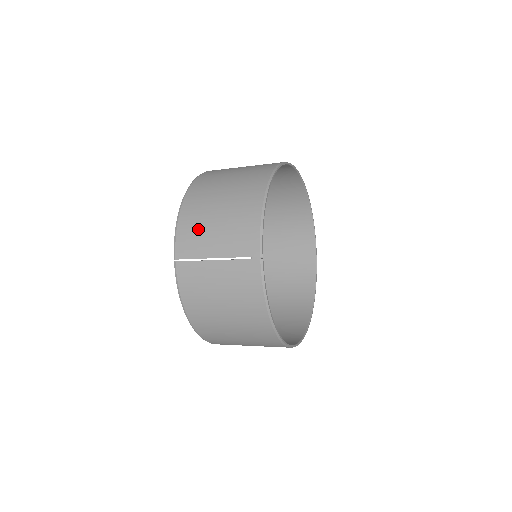
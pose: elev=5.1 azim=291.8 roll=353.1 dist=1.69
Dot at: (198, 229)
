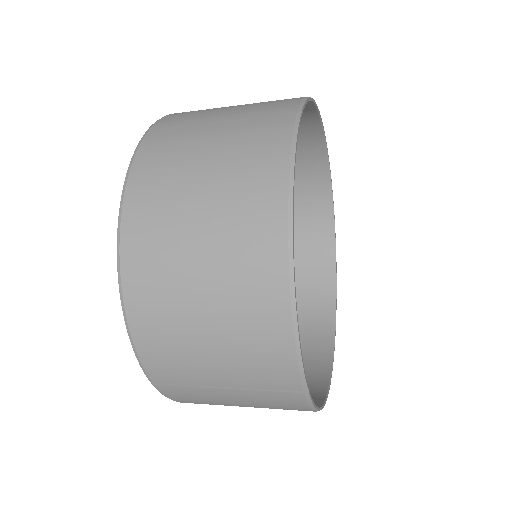
Dot at: (176, 352)
